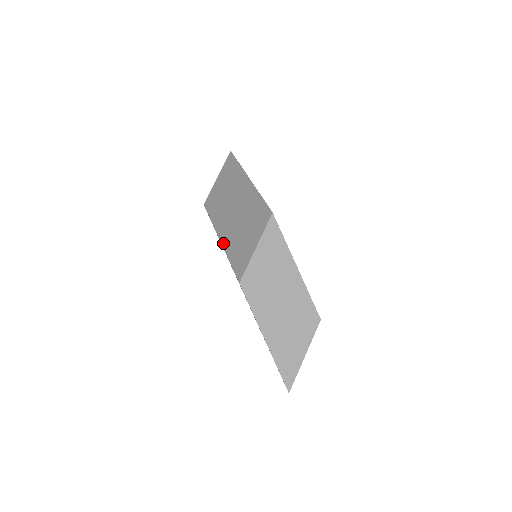
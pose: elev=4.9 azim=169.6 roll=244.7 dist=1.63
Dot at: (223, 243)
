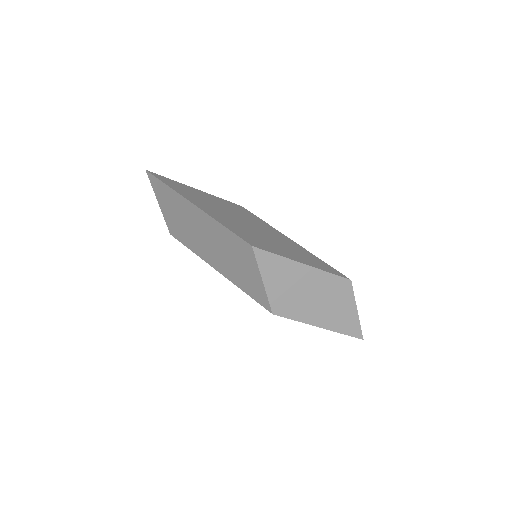
Dot at: (225, 276)
